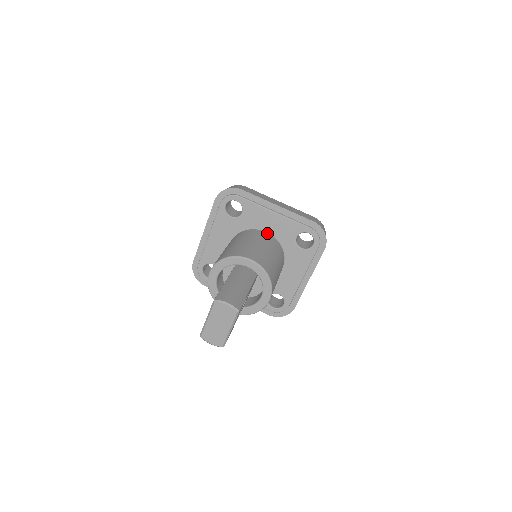
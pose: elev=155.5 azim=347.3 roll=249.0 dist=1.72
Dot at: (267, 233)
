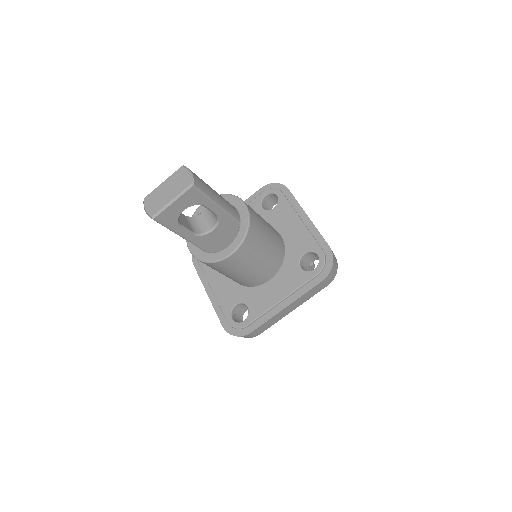
Dot at: (281, 236)
